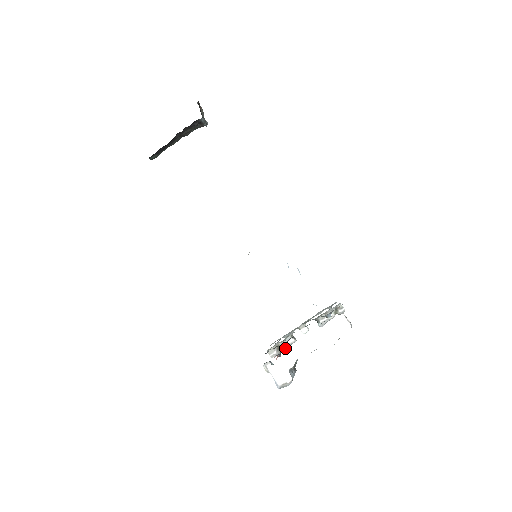
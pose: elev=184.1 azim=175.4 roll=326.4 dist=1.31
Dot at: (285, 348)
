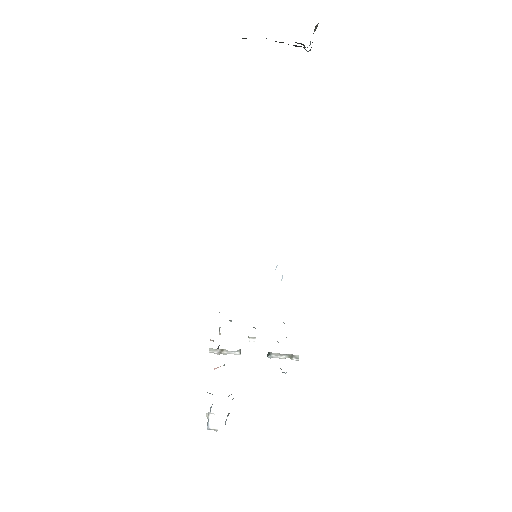
Dot at: occluded
